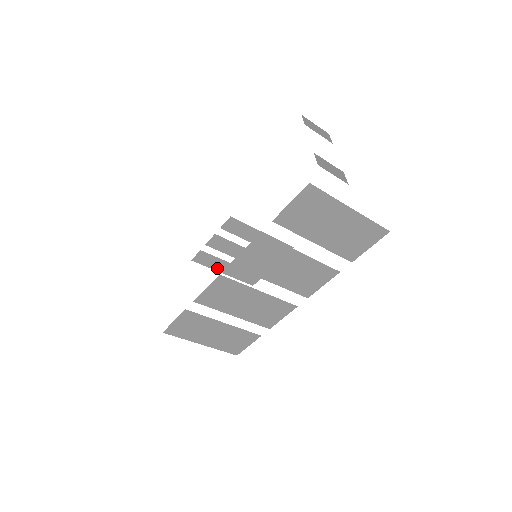
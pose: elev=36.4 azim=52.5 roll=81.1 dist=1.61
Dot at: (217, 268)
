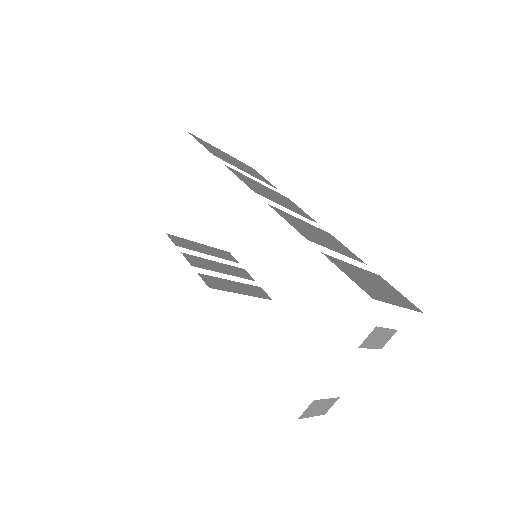
Dot at: occluded
